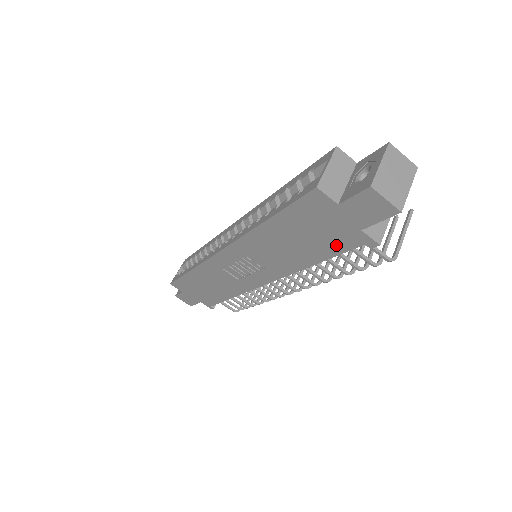
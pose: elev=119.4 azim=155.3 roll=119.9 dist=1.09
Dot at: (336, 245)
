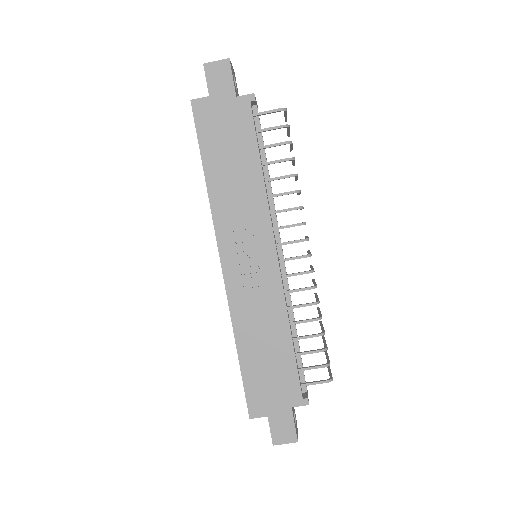
Dot at: (245, 129)
